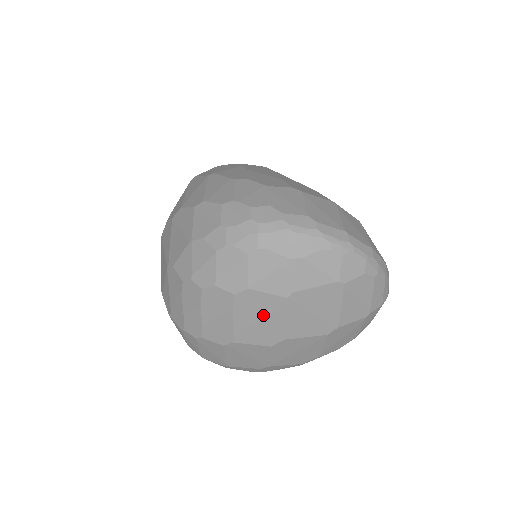
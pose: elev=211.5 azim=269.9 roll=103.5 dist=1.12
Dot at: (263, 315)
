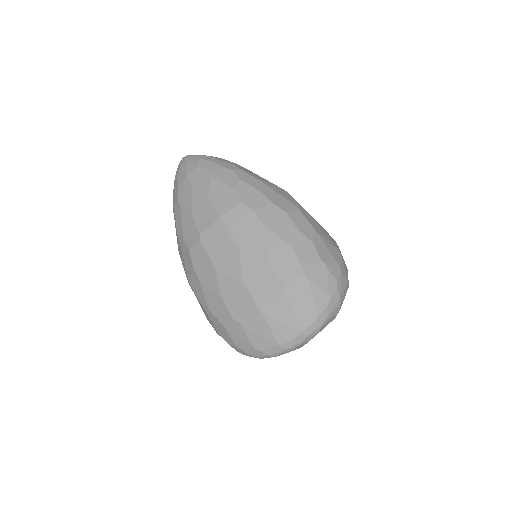
Dot at: occluded
